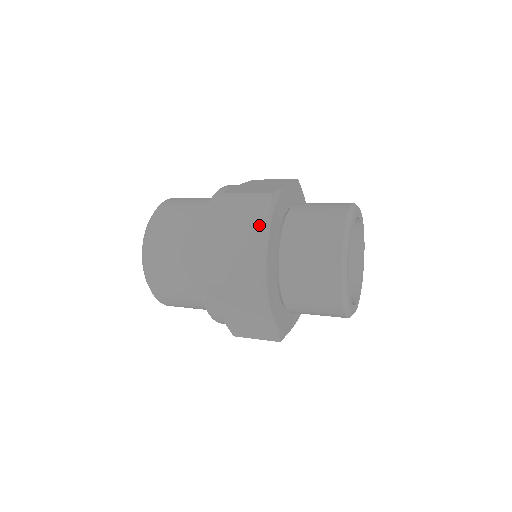
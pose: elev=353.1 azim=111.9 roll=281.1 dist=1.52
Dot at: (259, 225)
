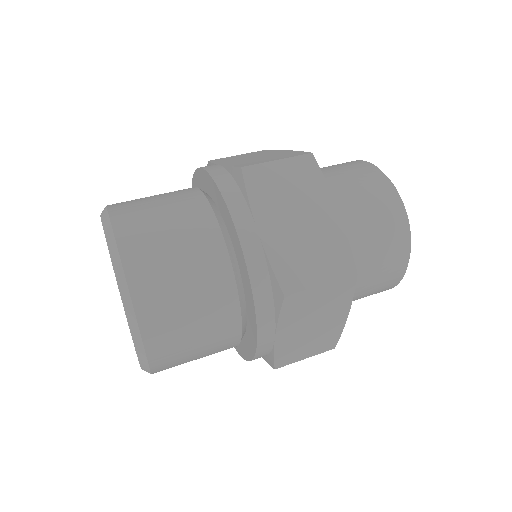
Dot at: (318, 196)
